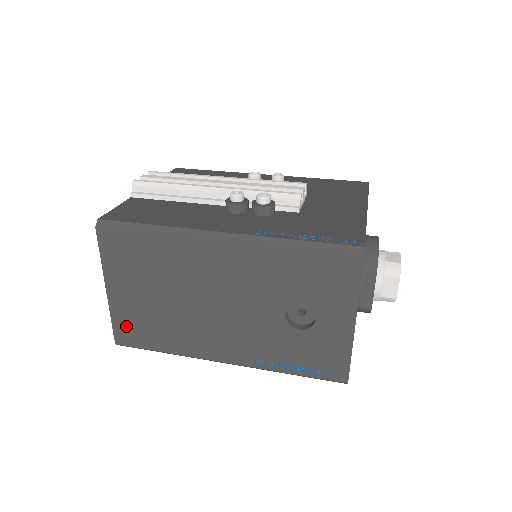
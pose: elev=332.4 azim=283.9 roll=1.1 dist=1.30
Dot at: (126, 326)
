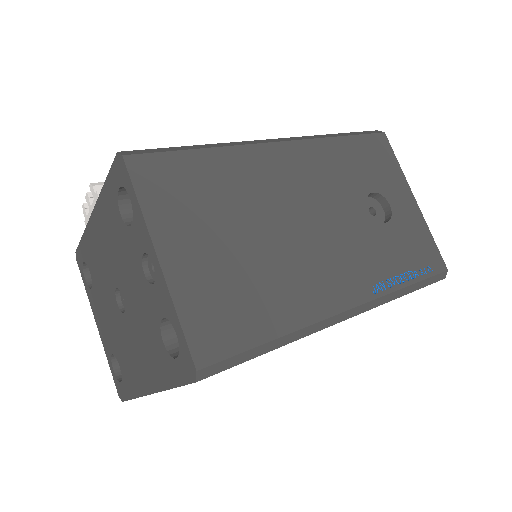
Dot at: (206, 318)
